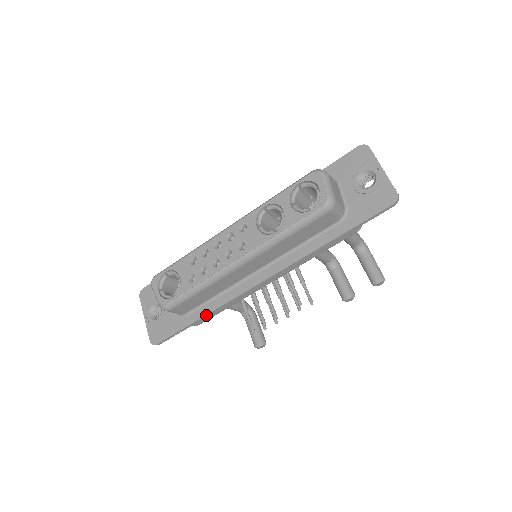
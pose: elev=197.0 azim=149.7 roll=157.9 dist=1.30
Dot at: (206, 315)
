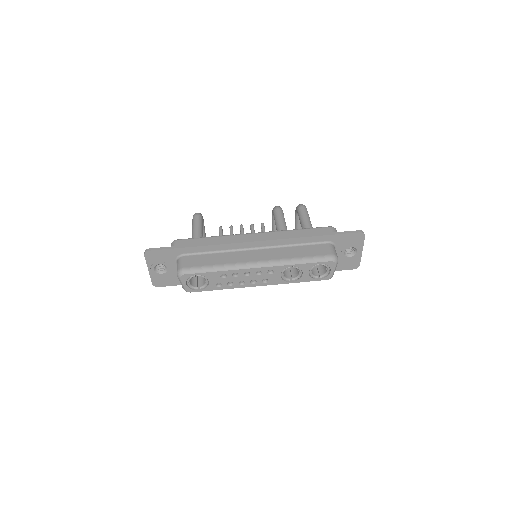
Dot at: occluded
